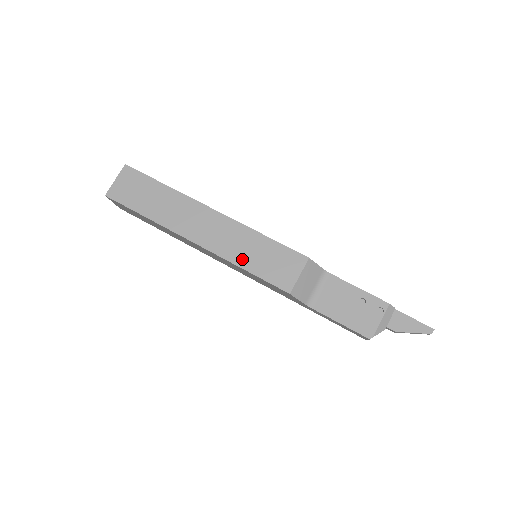
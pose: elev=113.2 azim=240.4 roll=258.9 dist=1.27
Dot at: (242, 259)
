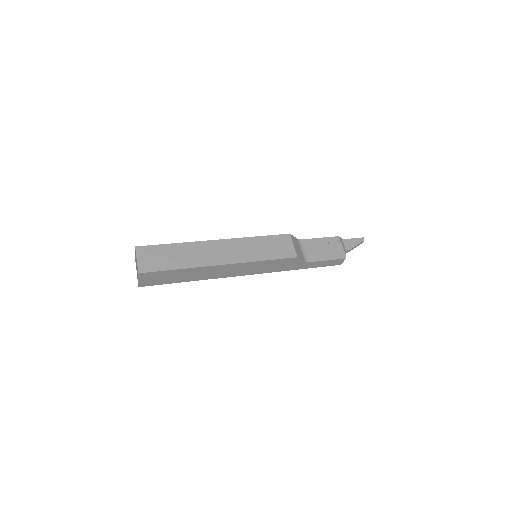
Dot at: (258, 256)
